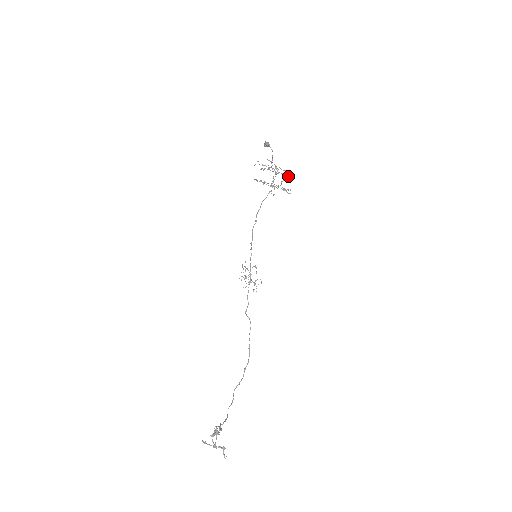
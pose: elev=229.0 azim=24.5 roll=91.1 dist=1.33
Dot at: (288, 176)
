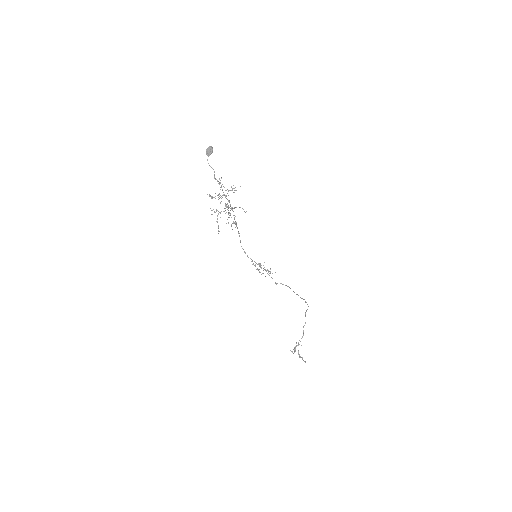
Dot at: occluded
